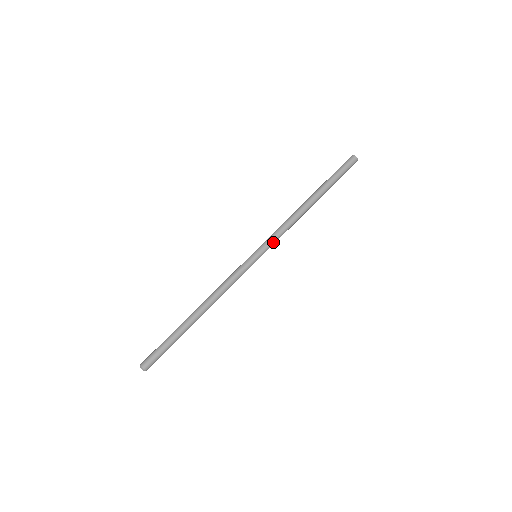
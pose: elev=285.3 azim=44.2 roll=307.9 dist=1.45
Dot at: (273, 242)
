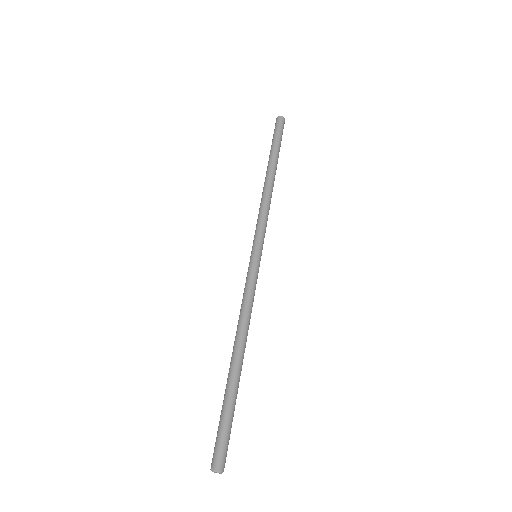
Dot at: occluded
